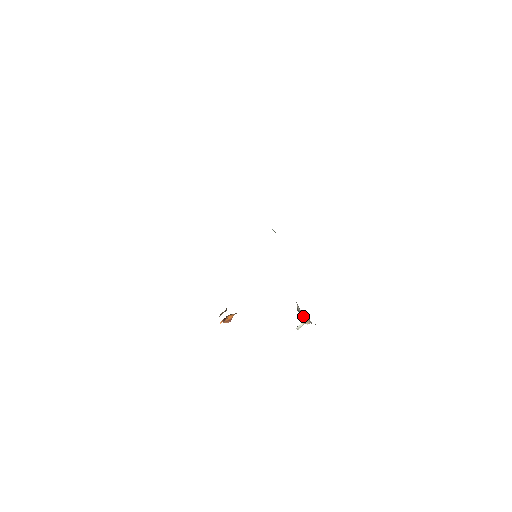
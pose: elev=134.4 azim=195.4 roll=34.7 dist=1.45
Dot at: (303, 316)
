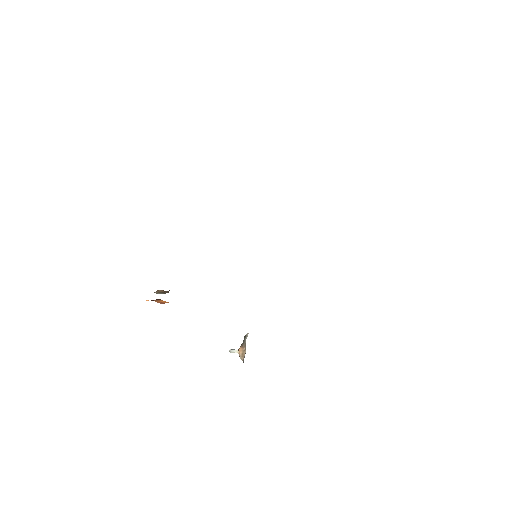
Dot at: (243, 348)
